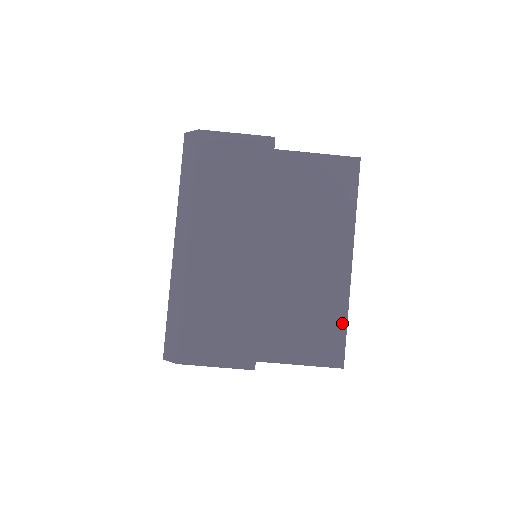
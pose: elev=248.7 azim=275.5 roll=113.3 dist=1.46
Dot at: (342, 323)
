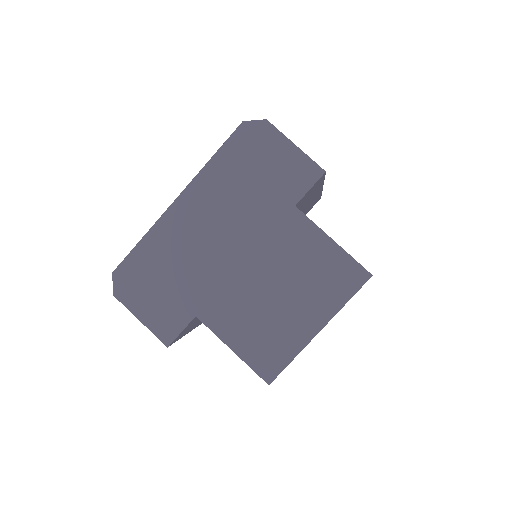
Dot at: occluded
